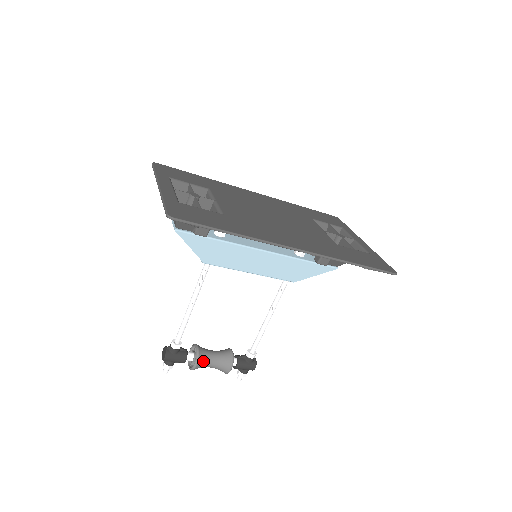
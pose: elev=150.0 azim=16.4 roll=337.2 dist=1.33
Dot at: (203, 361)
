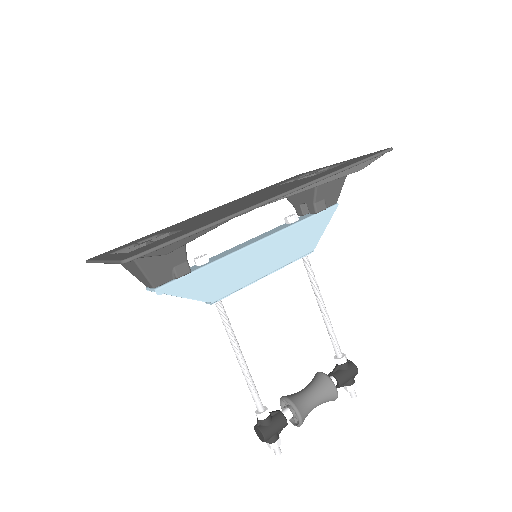
Dot at: (303, 406)
